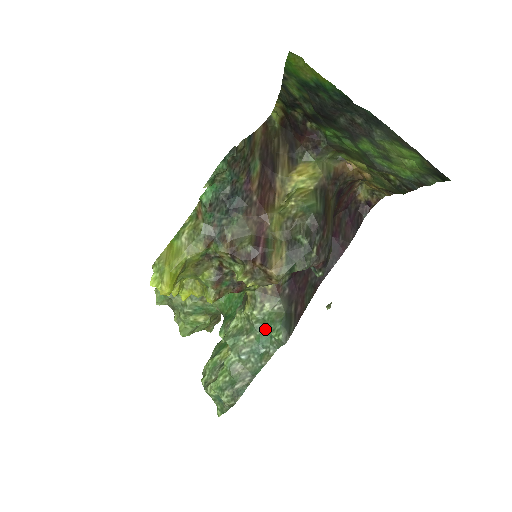
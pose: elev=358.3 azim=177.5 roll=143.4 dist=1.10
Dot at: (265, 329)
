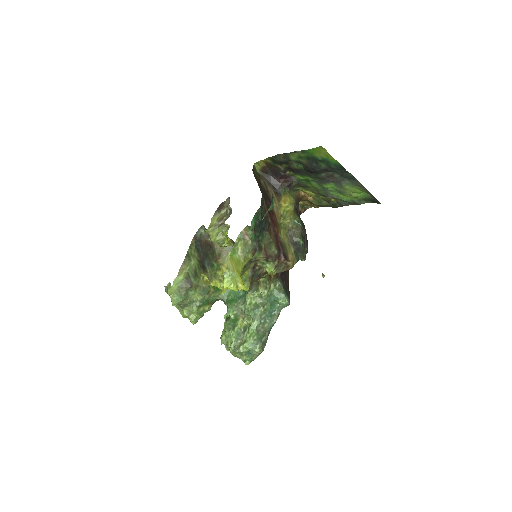
Dot at: (272, 300)
